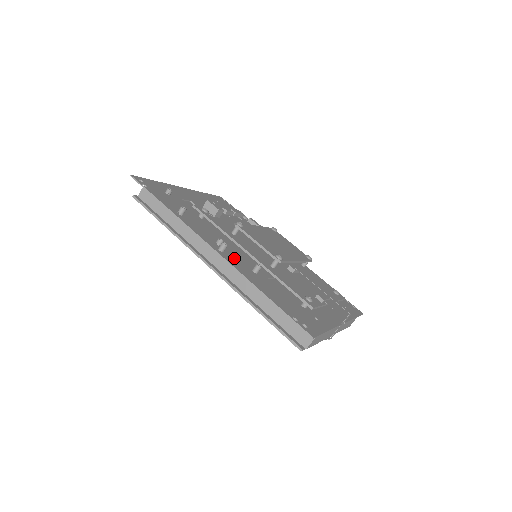
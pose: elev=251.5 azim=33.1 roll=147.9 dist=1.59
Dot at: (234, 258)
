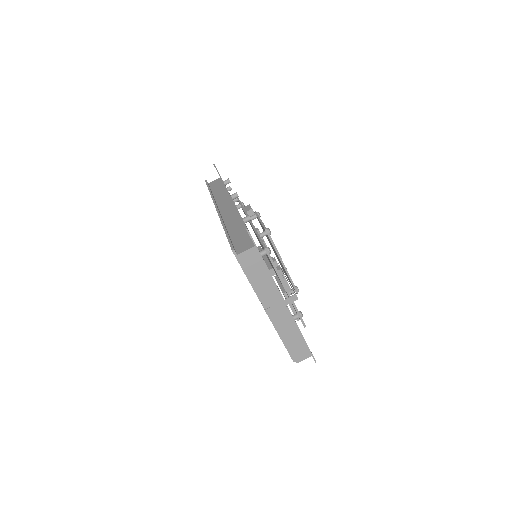
Dot at: occluded
